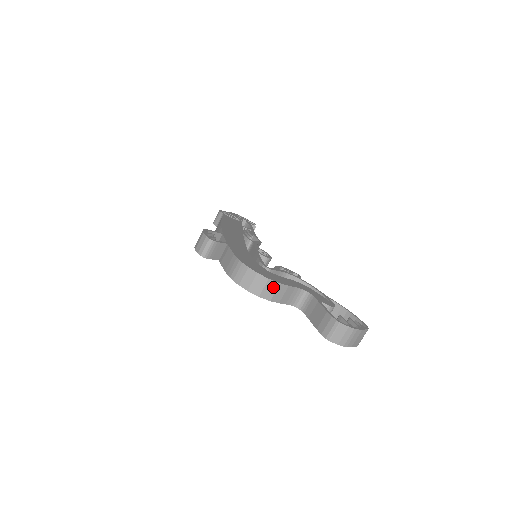
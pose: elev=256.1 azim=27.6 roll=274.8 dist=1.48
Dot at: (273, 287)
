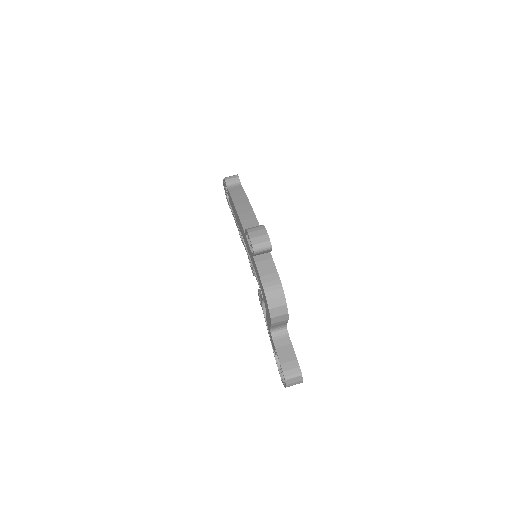
Dot at: (283, 318)
